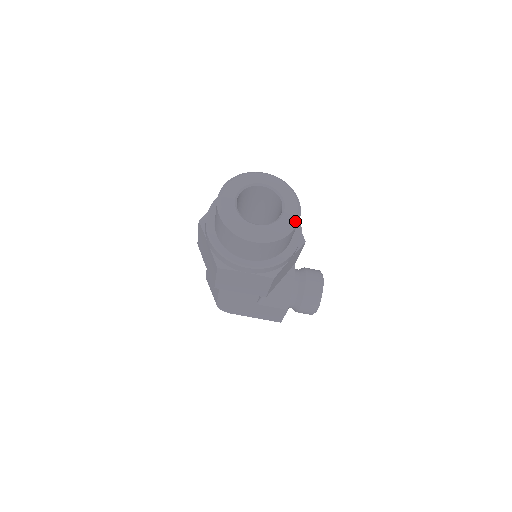
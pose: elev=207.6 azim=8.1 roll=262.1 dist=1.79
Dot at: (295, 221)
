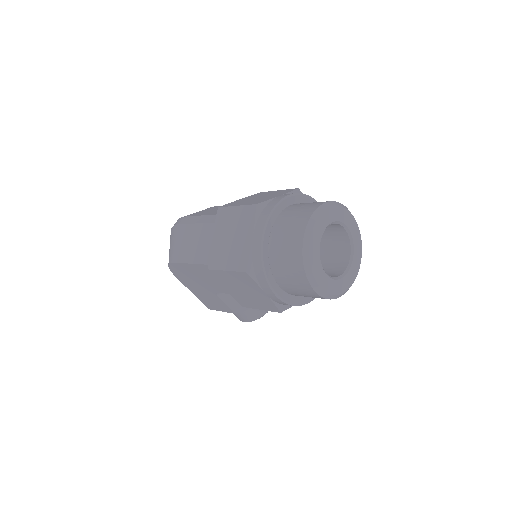
Dot at: occluded
